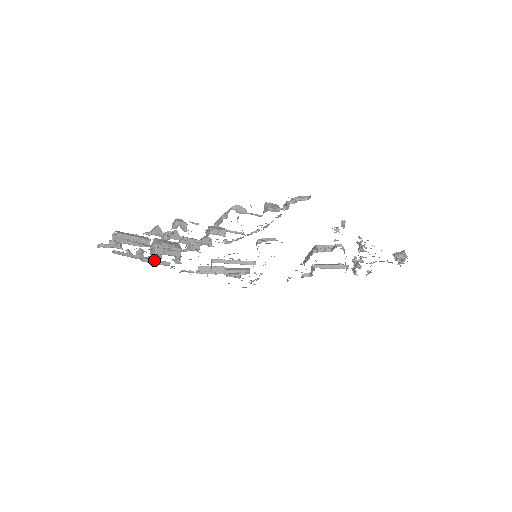
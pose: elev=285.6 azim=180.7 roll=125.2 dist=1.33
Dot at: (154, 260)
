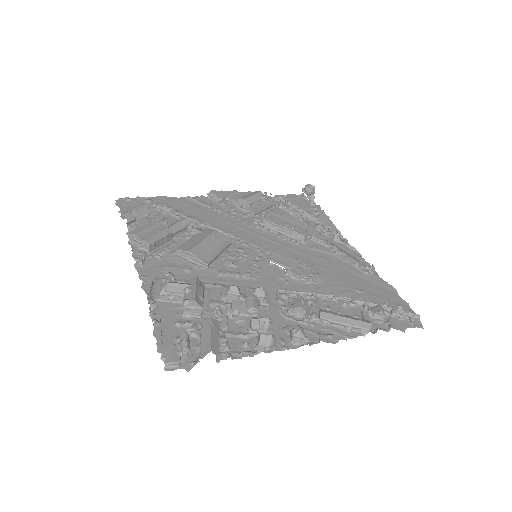
Dot at: (150, 293)
